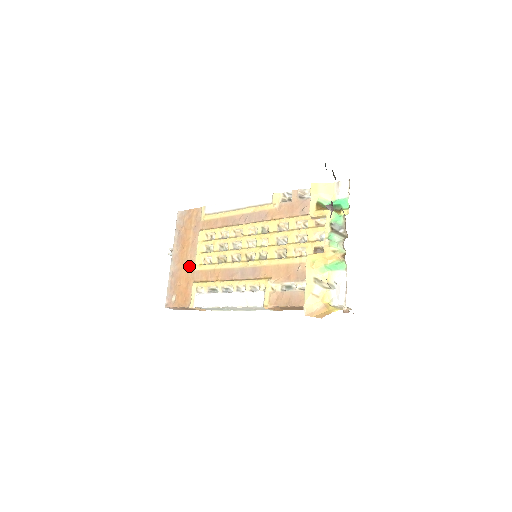
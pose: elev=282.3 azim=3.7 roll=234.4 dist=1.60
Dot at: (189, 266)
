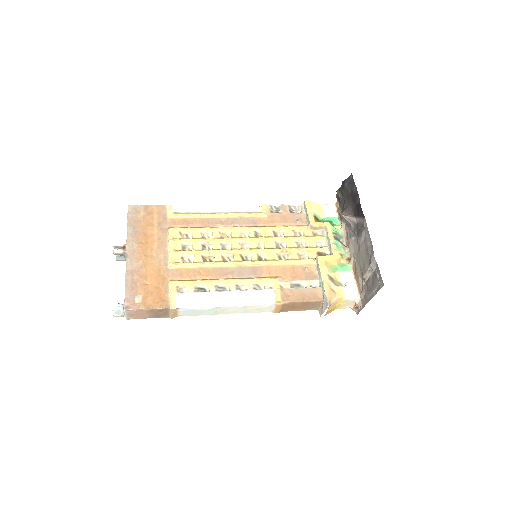
Dot at: (159, 263)
